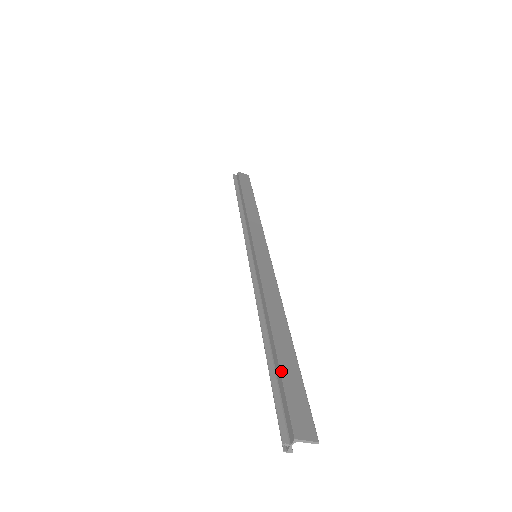
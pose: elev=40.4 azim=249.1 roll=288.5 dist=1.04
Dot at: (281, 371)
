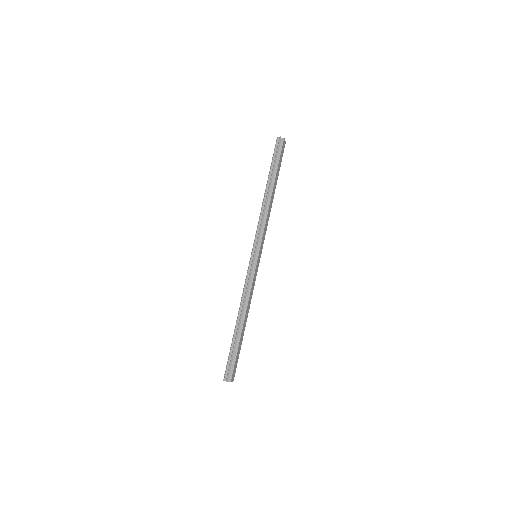
Dot at: (238, 350)
